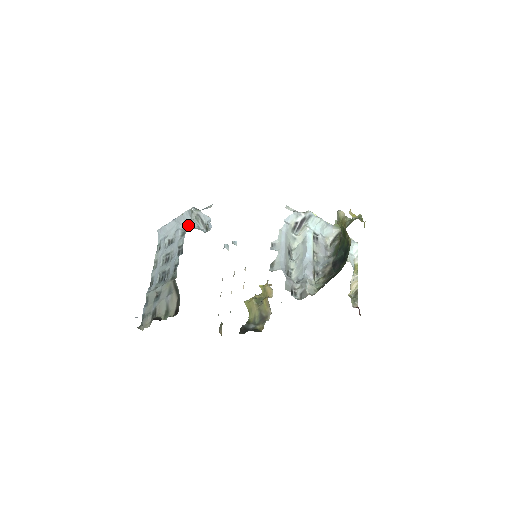
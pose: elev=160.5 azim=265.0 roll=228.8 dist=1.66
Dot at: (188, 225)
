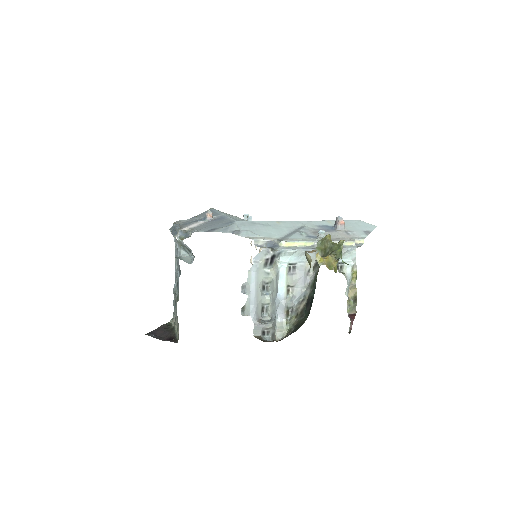
Dot at: occluded
